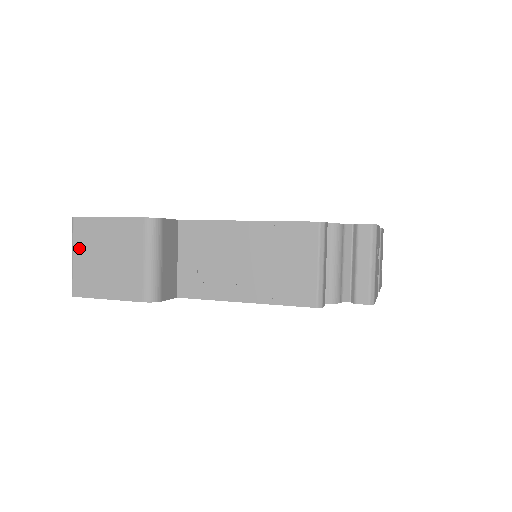
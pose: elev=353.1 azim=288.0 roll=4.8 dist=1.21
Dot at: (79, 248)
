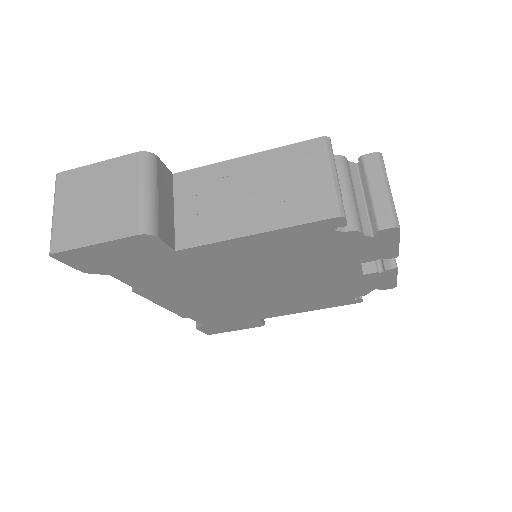
Dot at: (62, 201)
